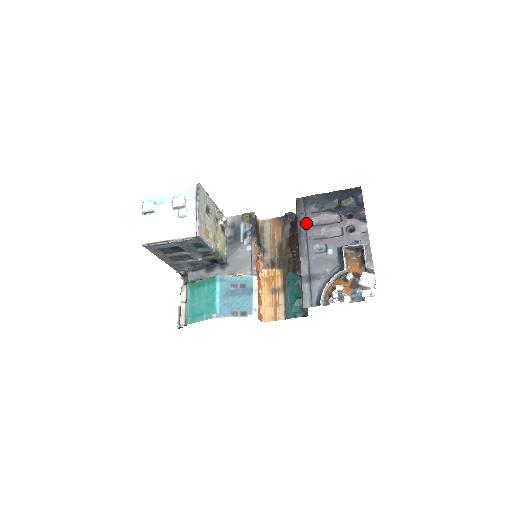
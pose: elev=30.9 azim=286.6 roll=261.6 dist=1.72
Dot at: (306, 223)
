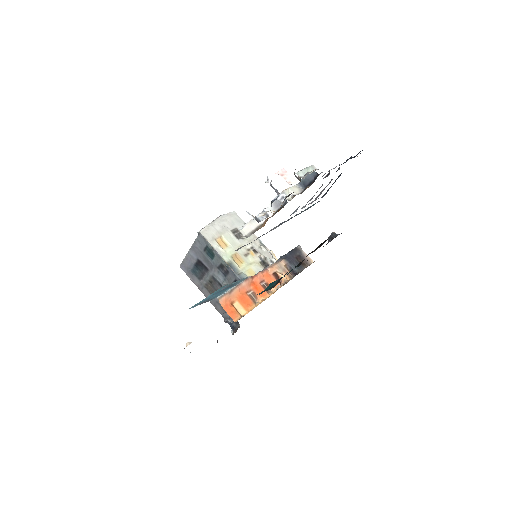
Dot at: occluded
